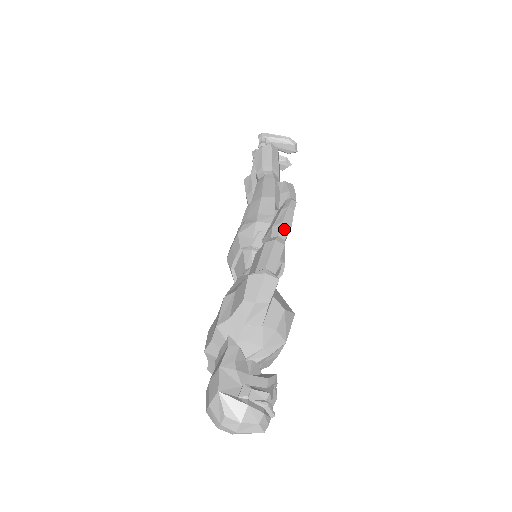
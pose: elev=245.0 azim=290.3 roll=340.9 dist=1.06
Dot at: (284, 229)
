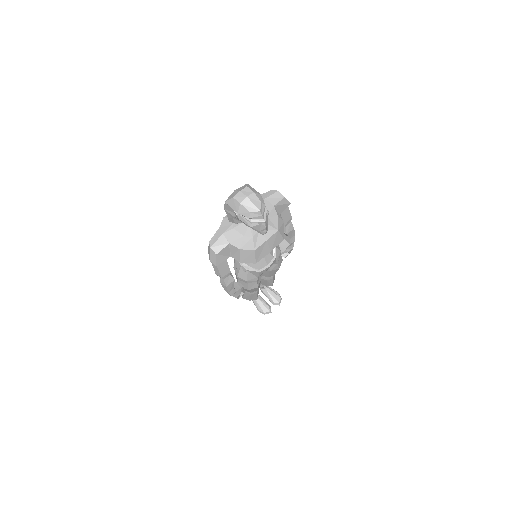
Dot at: (291, 223)
